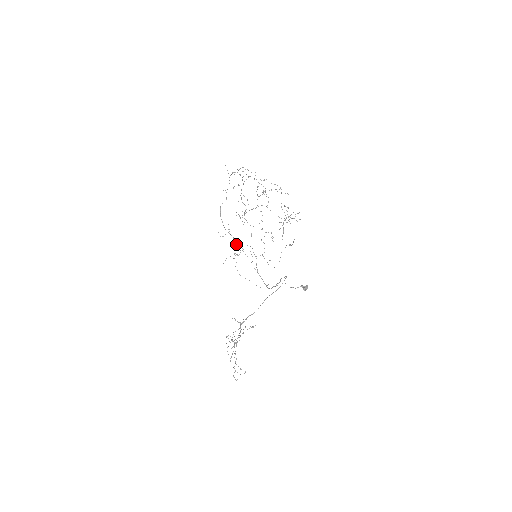
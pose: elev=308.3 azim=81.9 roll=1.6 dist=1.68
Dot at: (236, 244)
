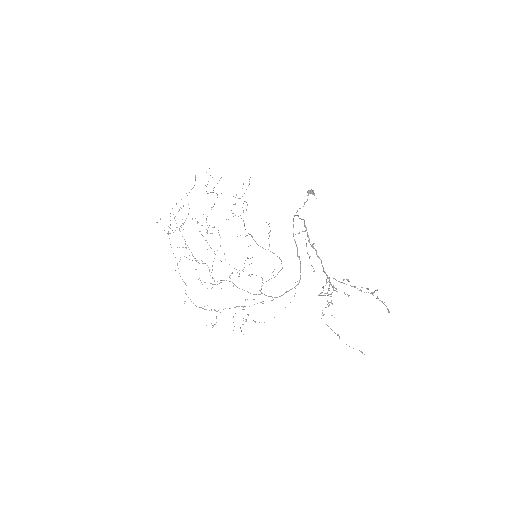
Dot at: occluded
